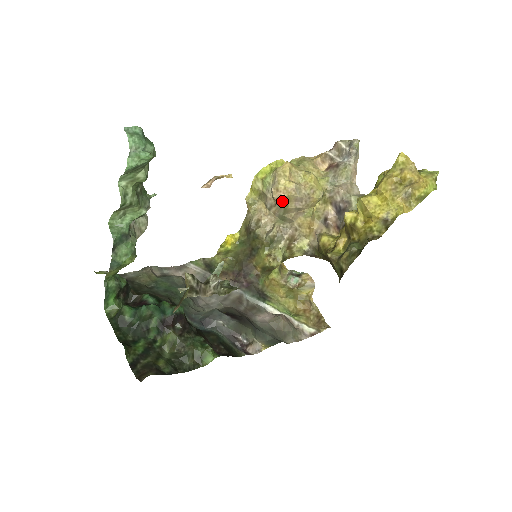
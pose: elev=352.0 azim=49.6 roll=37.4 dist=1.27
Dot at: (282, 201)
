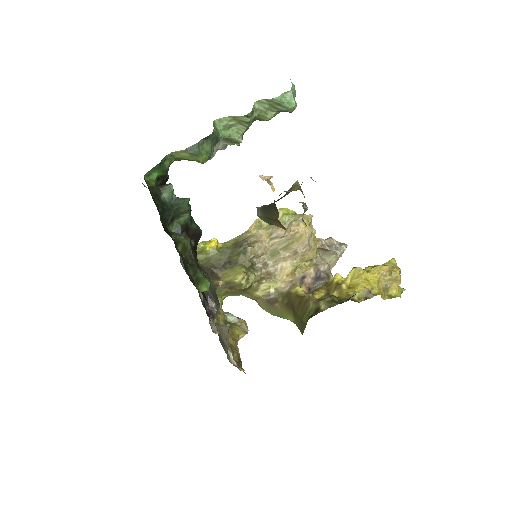
Dot at: (294, 236)
